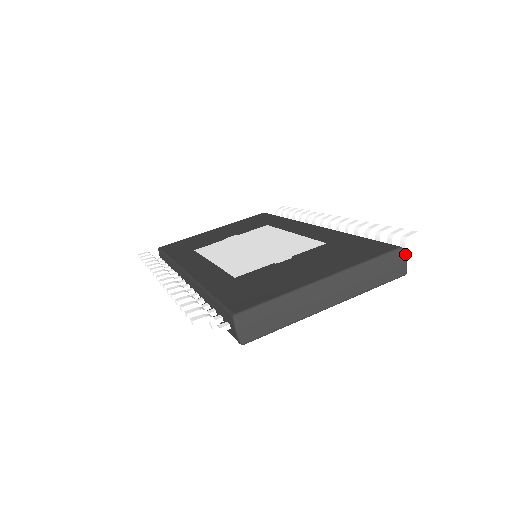
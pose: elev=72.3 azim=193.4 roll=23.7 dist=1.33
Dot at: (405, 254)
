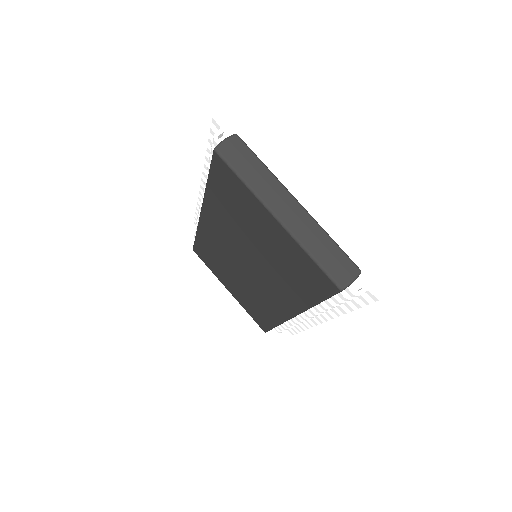
Dot at: (355, 293)
